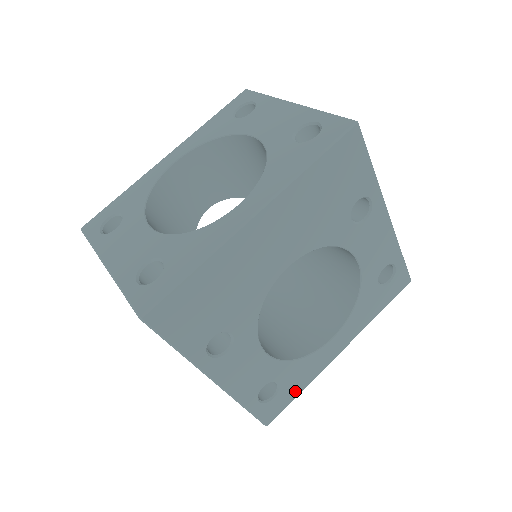
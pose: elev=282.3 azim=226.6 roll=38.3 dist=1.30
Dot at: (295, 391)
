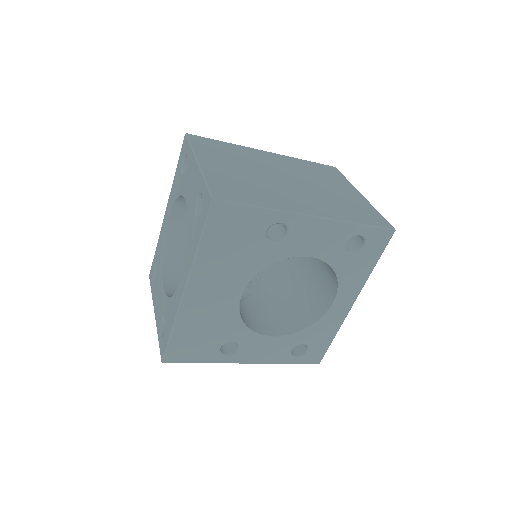
Dot at: (327, 341)
